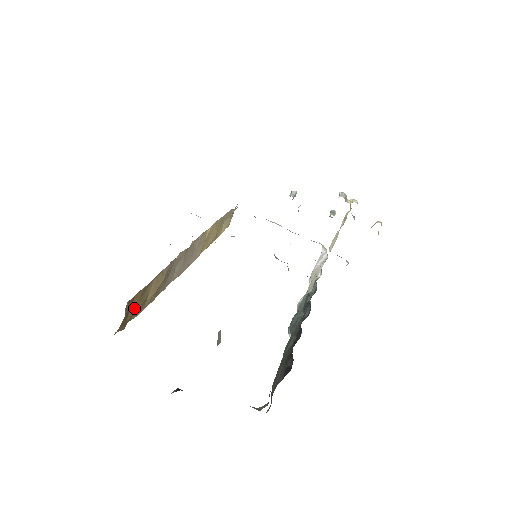
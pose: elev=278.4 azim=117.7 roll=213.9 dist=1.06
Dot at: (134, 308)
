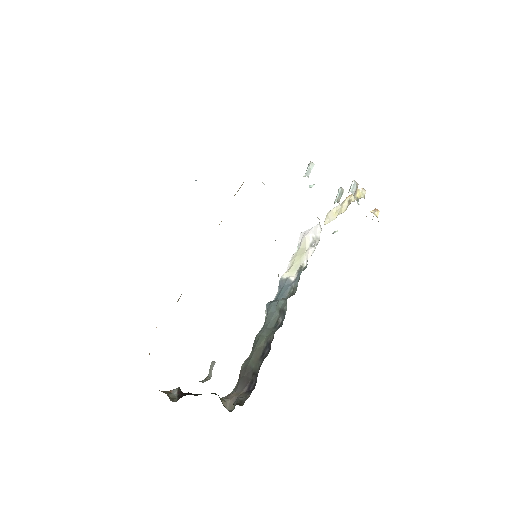
Dot at: occluded
